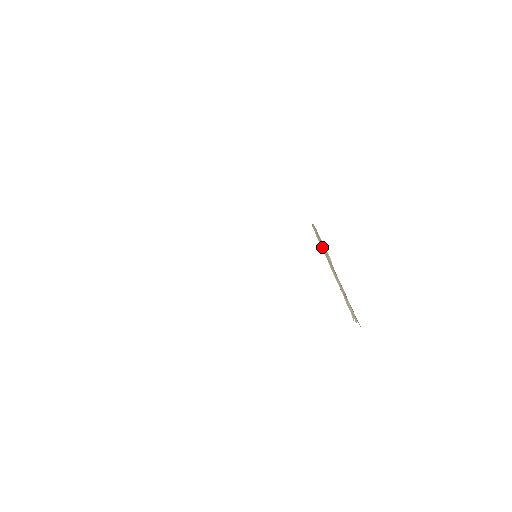
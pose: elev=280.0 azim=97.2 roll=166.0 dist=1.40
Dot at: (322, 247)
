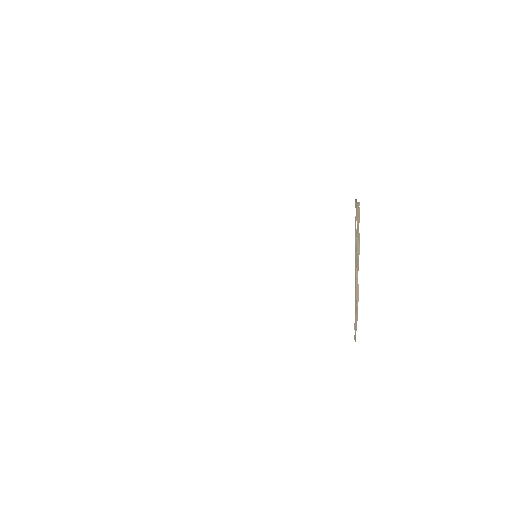
Dot at: (355, 234)
